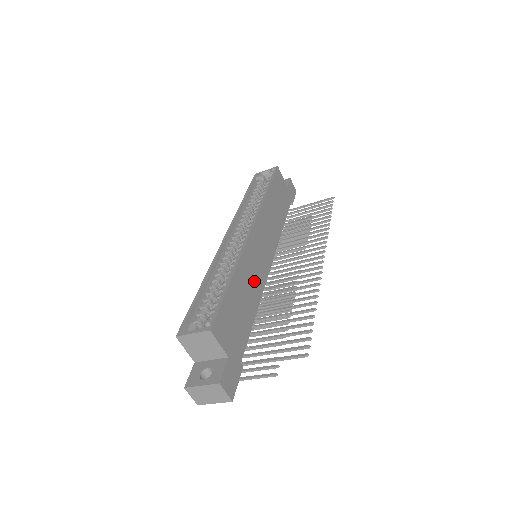
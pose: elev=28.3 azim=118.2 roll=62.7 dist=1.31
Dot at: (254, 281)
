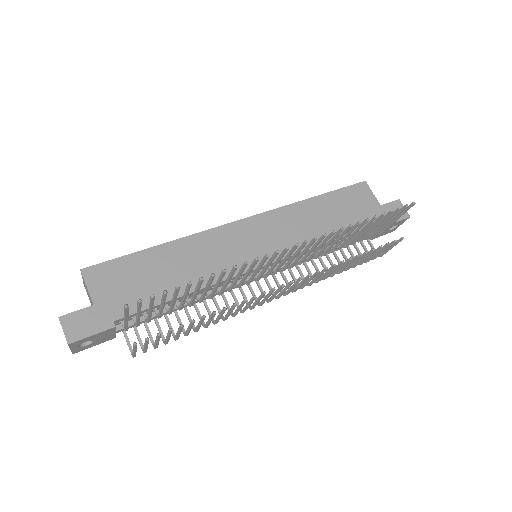
Dot at: (207, 265)
